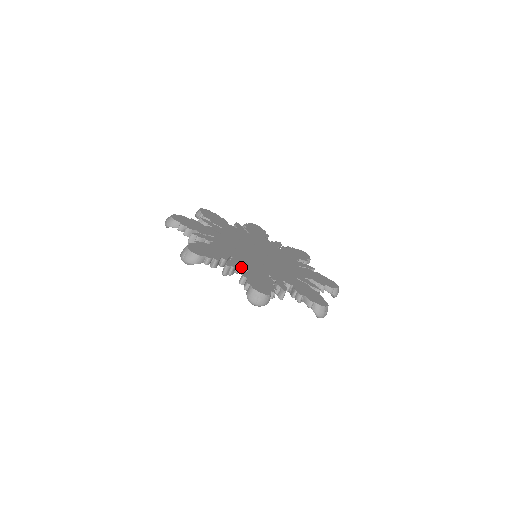
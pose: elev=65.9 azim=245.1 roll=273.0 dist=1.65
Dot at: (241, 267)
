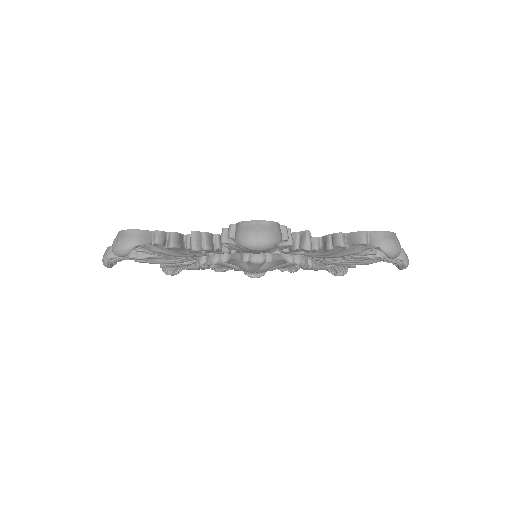
Dot at: occluded
